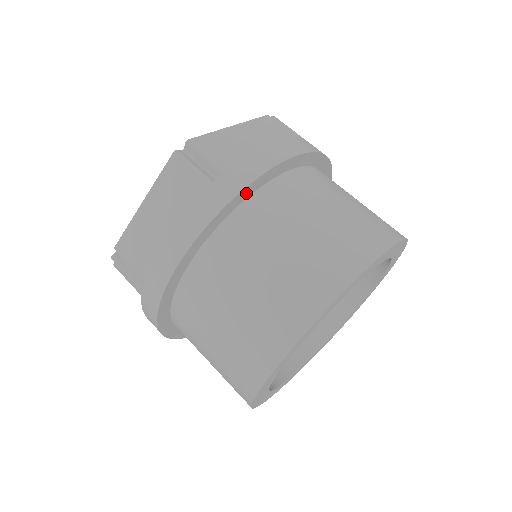
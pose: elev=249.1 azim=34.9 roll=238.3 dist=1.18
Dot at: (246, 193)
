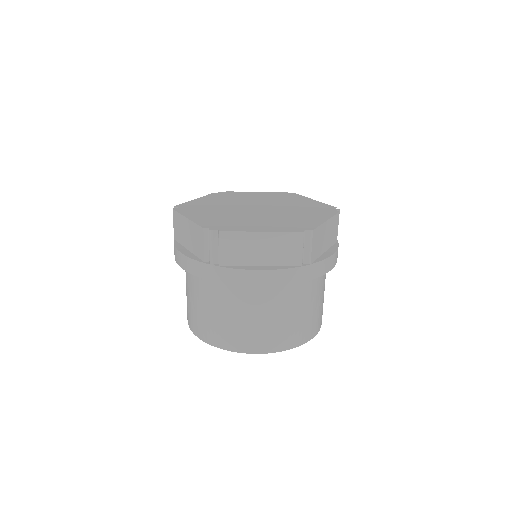
Dot at: occluded
